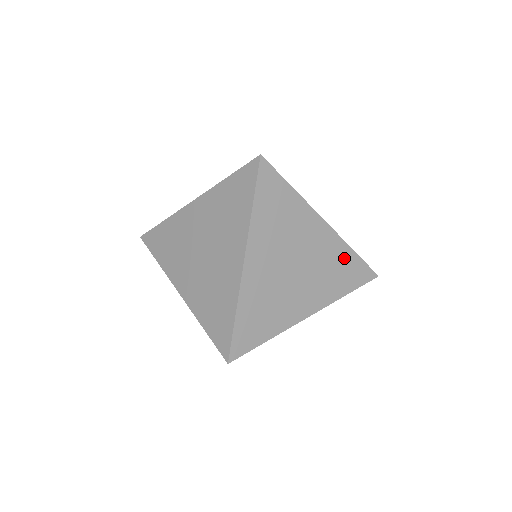
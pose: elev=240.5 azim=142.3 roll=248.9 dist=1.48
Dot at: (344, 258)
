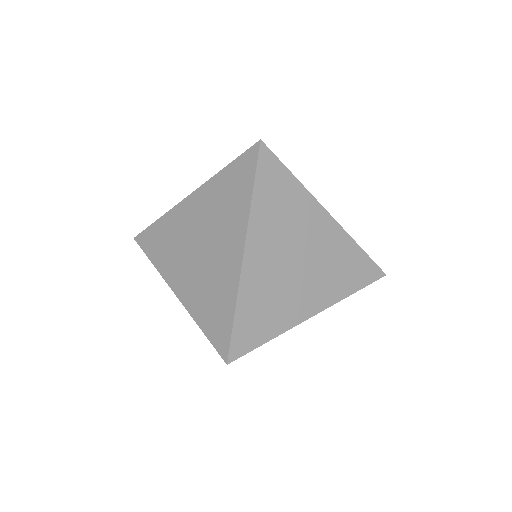
Dot at: (350, 254)
